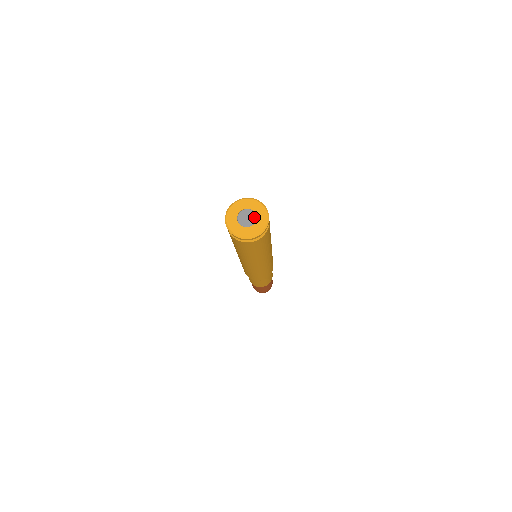
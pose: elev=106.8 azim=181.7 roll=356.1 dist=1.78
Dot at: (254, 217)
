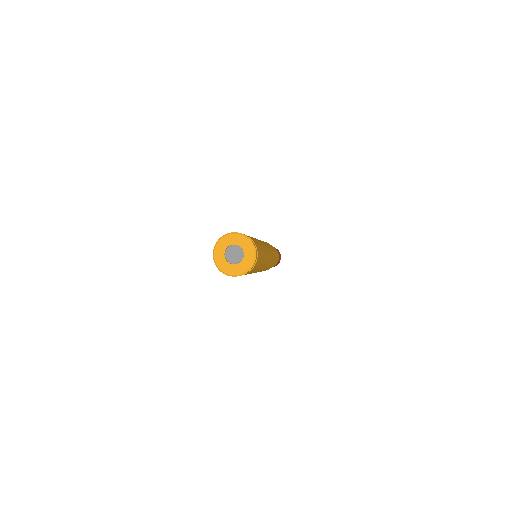
Dot at: (239, 259)
